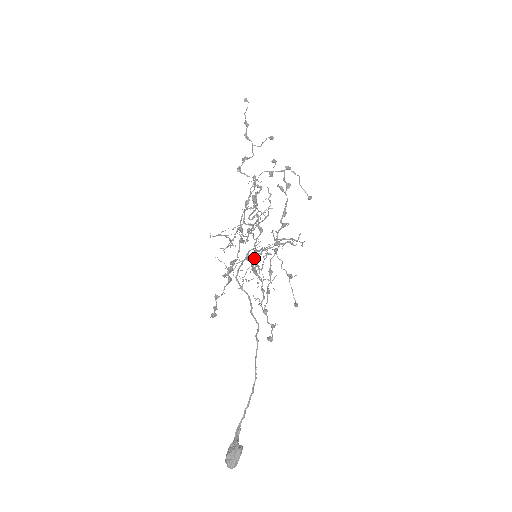
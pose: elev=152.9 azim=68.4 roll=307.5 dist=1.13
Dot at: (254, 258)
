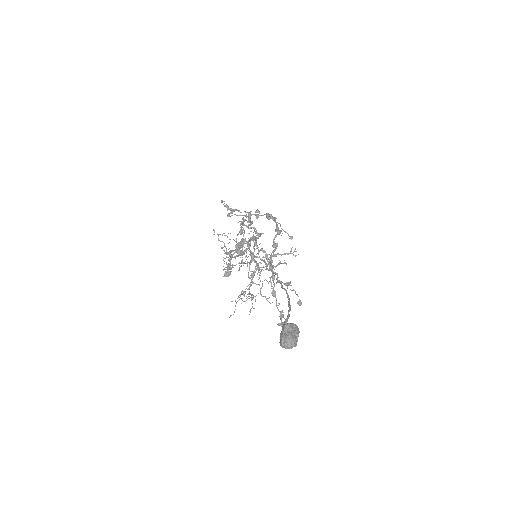
Dot at: (243, 291)
